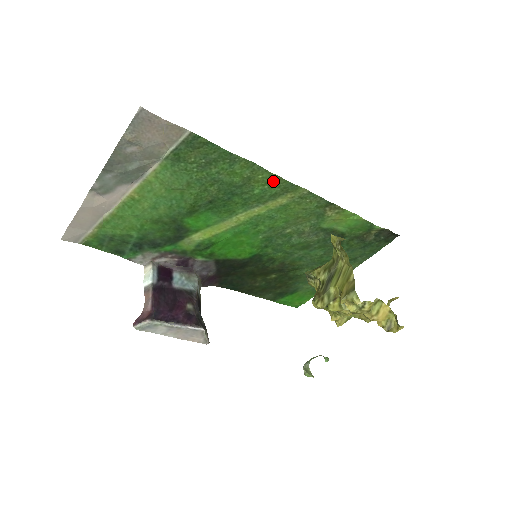
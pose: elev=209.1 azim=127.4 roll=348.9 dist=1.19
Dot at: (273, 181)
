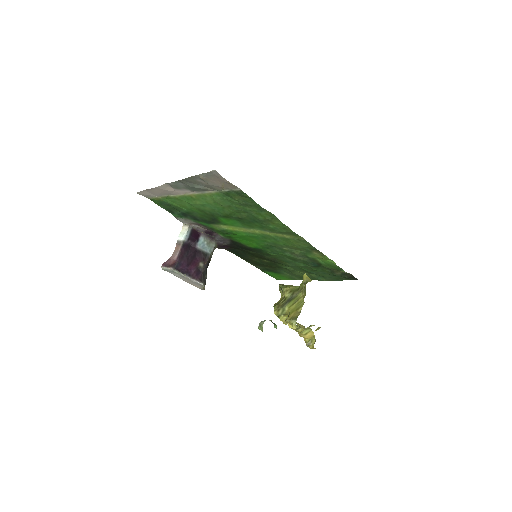
Dot at: (284, 227)
